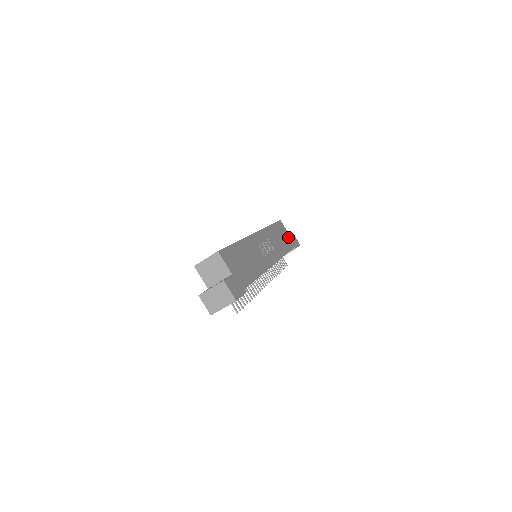
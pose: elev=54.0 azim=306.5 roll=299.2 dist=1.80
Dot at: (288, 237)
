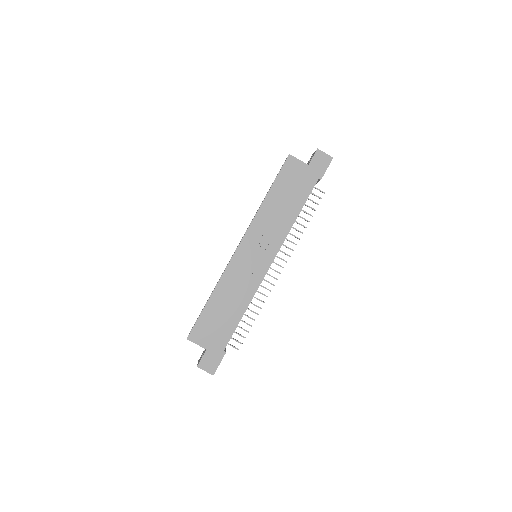
Dot at: (304, 174)
